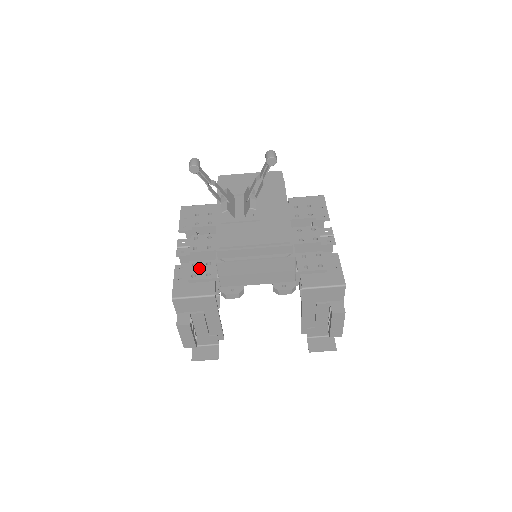
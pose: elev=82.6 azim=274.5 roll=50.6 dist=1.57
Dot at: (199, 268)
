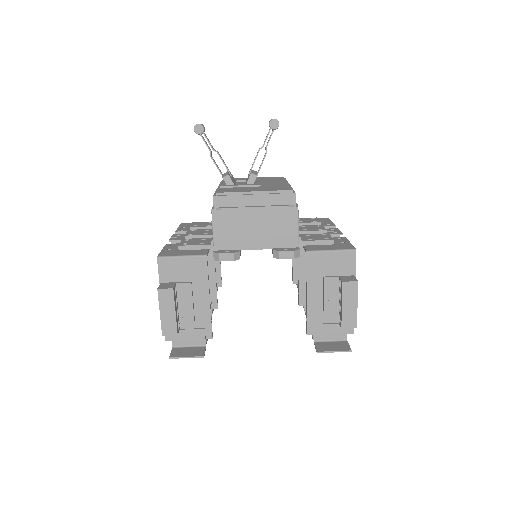
Dot at: (192, 241)
